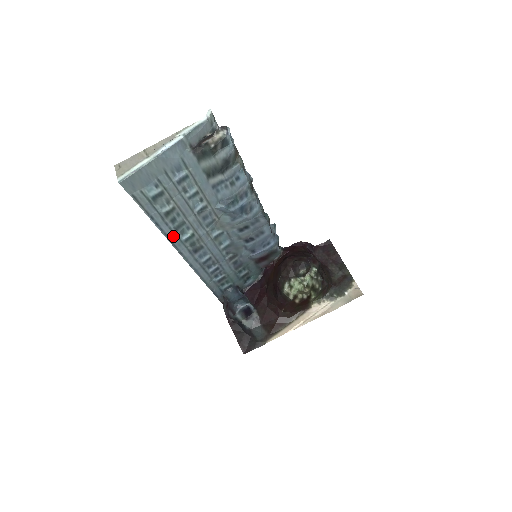
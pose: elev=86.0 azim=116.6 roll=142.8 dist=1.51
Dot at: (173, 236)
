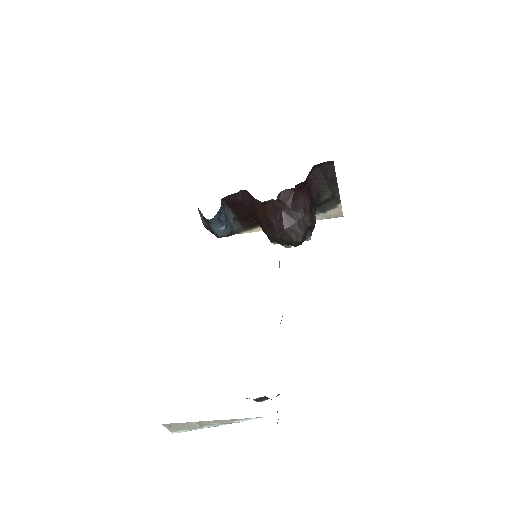
Dot at: occluded
